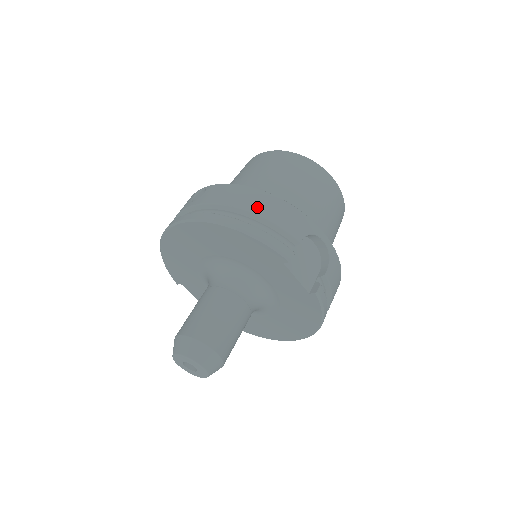
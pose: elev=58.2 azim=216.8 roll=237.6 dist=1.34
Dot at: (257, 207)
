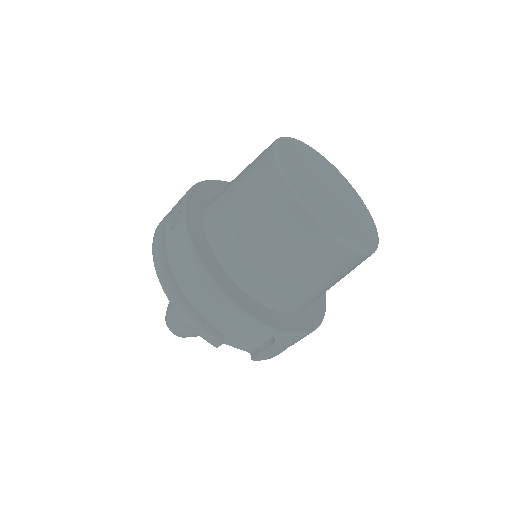
Dot at: (195, 294)
